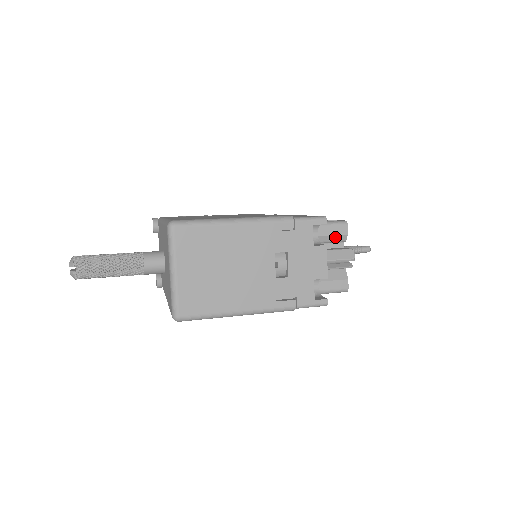
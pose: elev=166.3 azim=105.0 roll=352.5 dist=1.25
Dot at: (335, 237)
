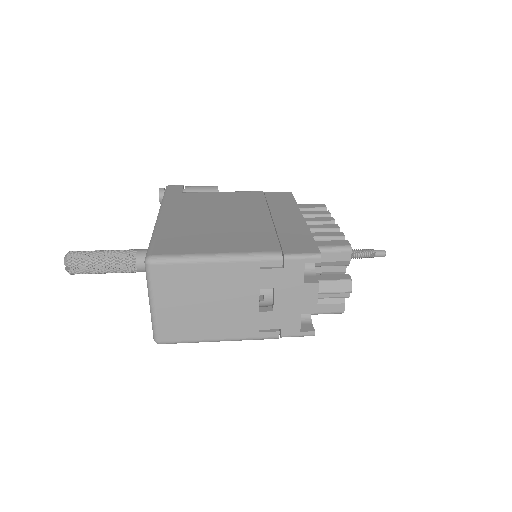
Dot at: (335, 263)
